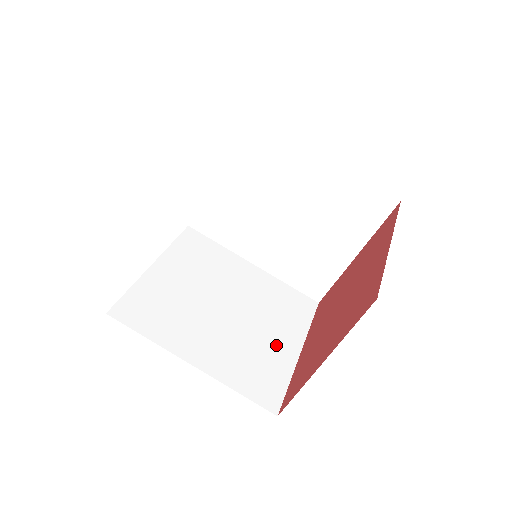
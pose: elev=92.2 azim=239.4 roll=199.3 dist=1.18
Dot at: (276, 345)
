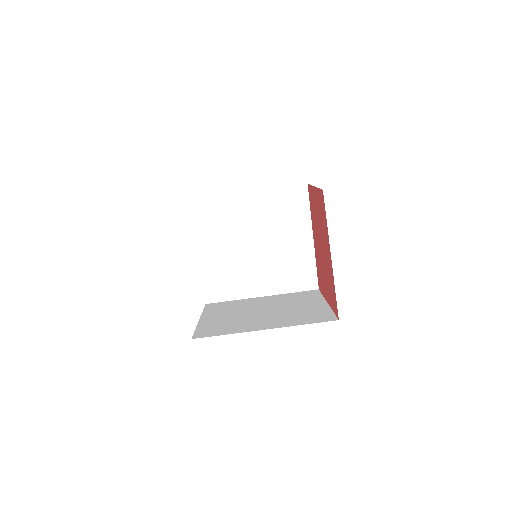
Dot at: (309, 307)
